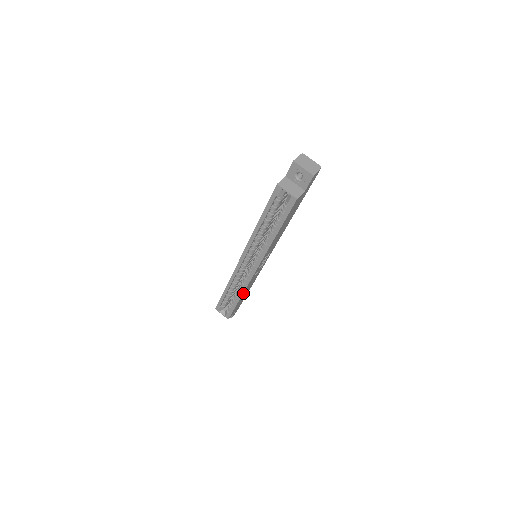
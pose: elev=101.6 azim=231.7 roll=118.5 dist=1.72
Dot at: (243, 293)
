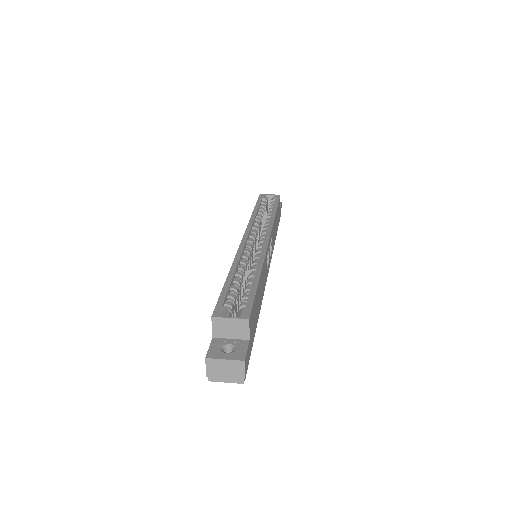
Dot at: (261, 269)
